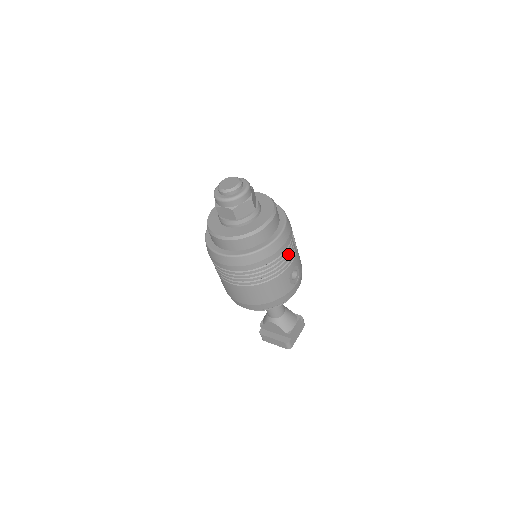
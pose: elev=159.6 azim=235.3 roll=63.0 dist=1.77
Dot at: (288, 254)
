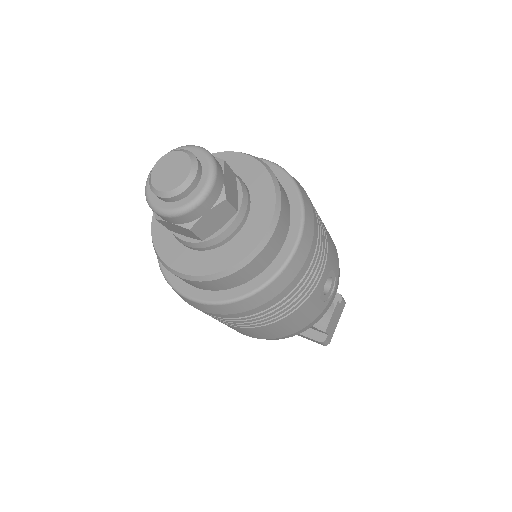
Dot at: (314, 268)
